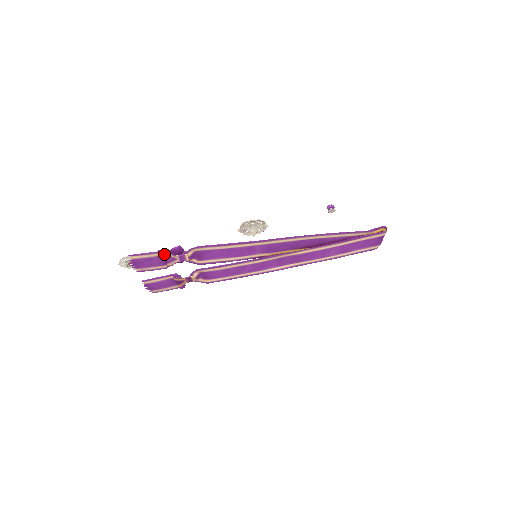
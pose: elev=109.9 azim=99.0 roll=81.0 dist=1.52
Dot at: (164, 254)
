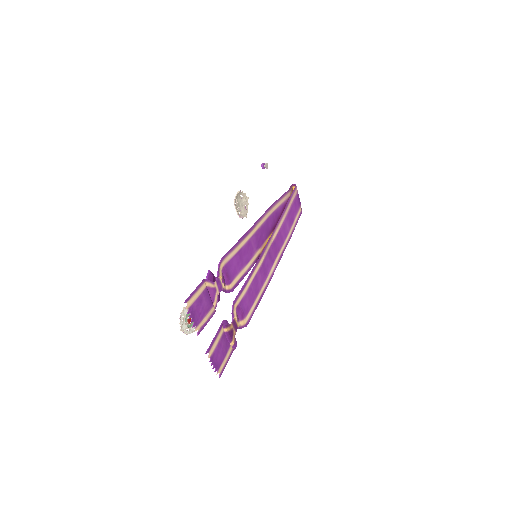
Dot at: (205, 287)
